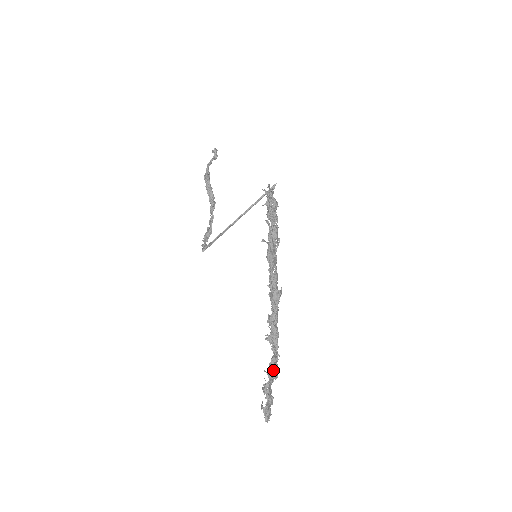
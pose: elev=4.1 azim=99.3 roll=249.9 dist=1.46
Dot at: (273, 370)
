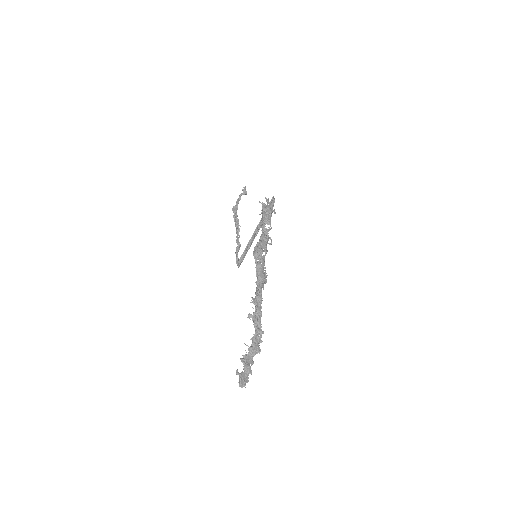
Dot at: (253, 344)
